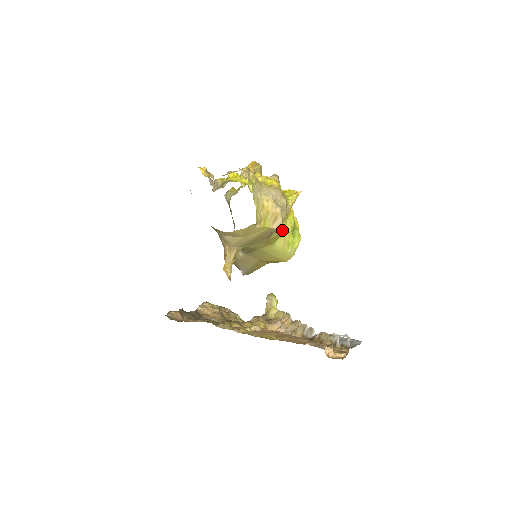
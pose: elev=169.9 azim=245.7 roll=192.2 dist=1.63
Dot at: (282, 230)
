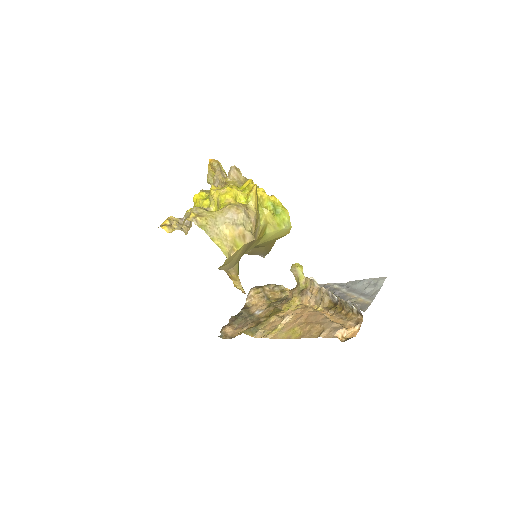
Dot at: (264, 222)
